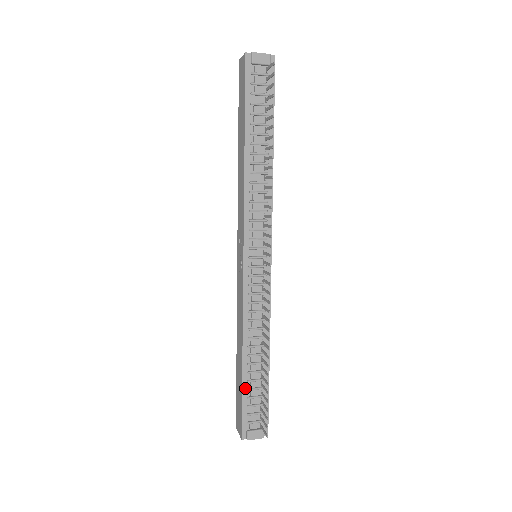
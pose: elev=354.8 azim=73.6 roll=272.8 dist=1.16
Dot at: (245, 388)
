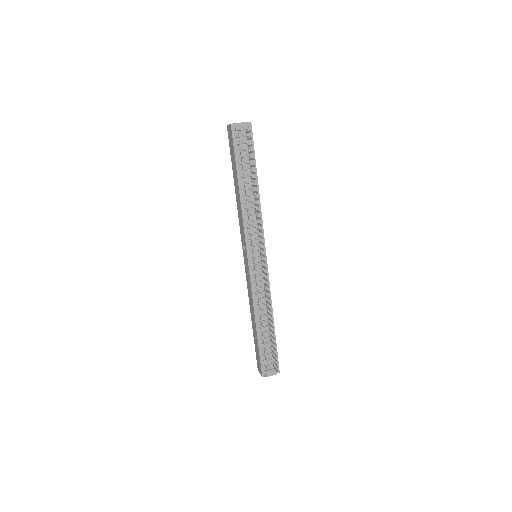
Dot at: (260, 344)
